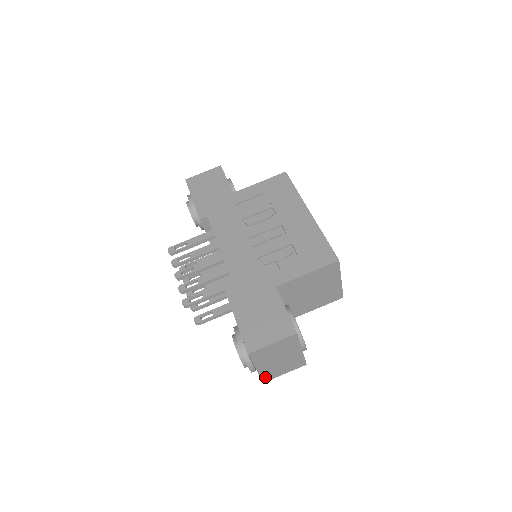
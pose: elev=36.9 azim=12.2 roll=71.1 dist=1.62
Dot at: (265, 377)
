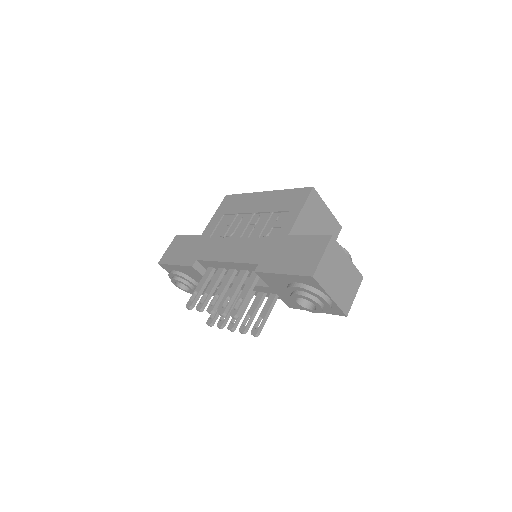
Dot at: (344, 308)
